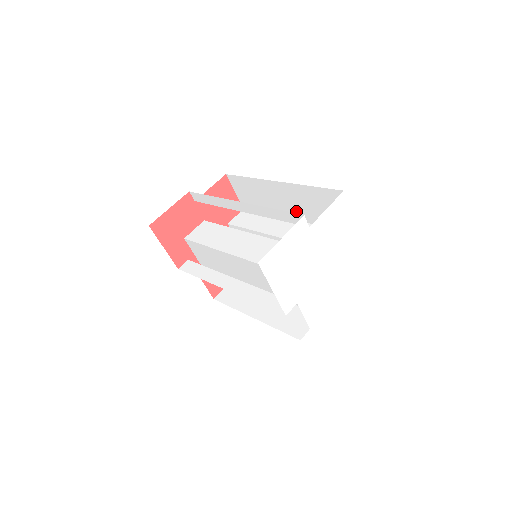
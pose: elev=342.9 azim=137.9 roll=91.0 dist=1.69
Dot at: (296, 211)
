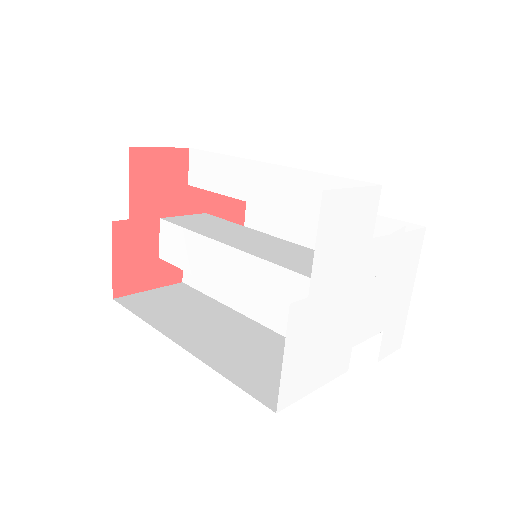
Dot at: occluded
